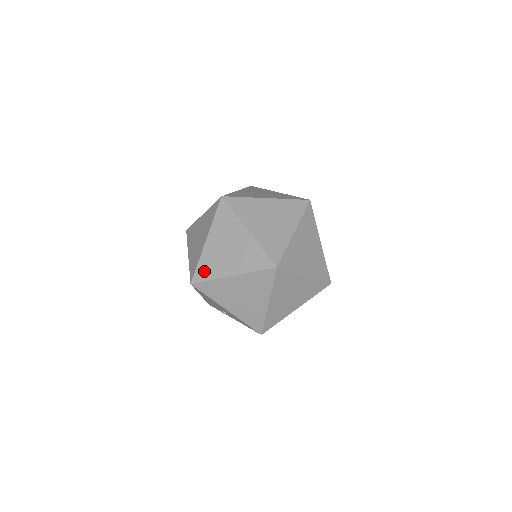
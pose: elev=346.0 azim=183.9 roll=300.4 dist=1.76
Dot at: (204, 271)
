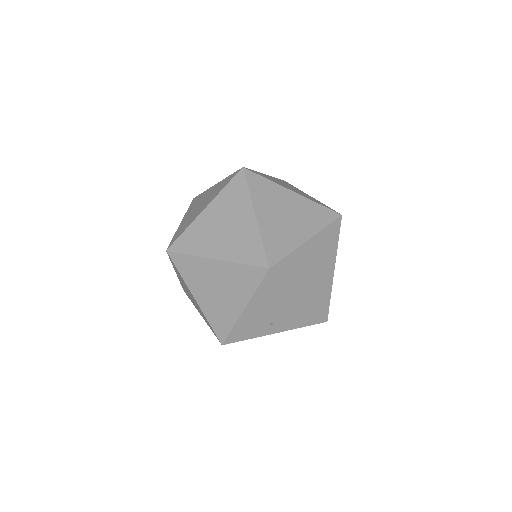
Dot at: (276, 247)
